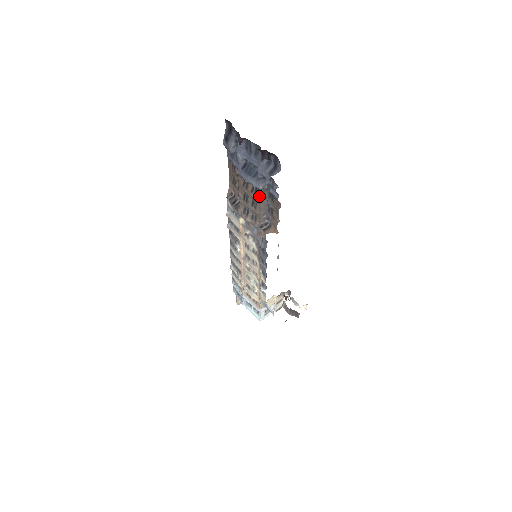
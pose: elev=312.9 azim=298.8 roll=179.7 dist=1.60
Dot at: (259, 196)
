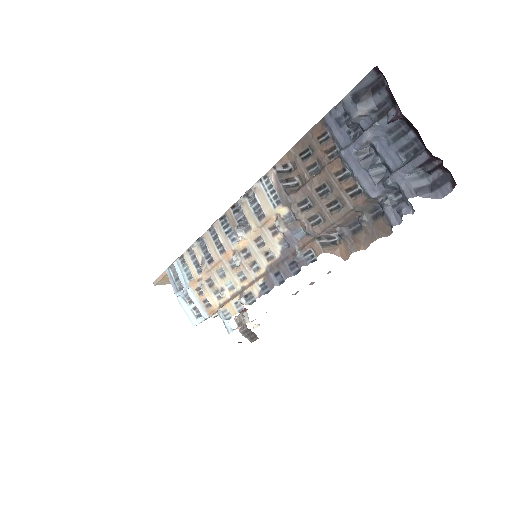
Dot at: (358, 203)
